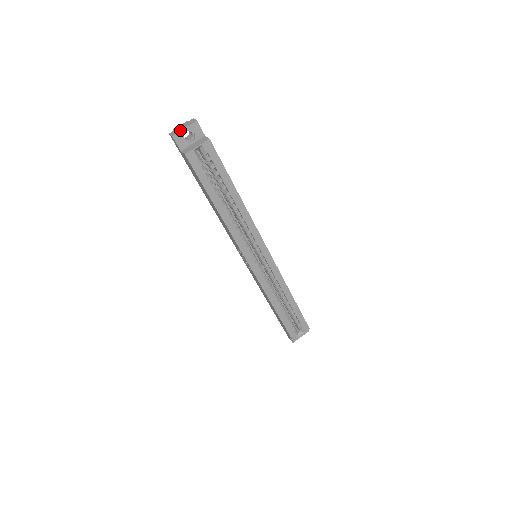
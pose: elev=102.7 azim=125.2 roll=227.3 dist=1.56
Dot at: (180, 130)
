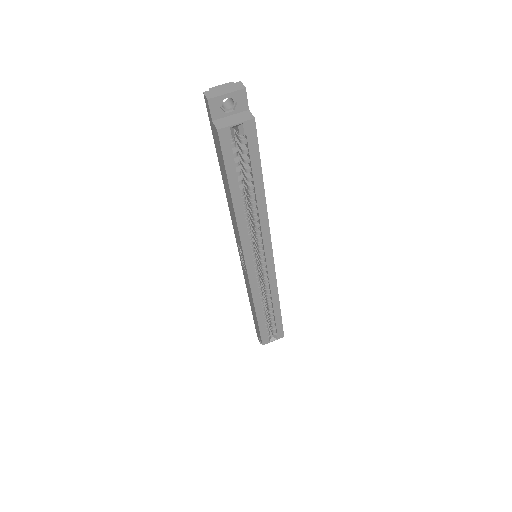
Dot at: (220, 94)
